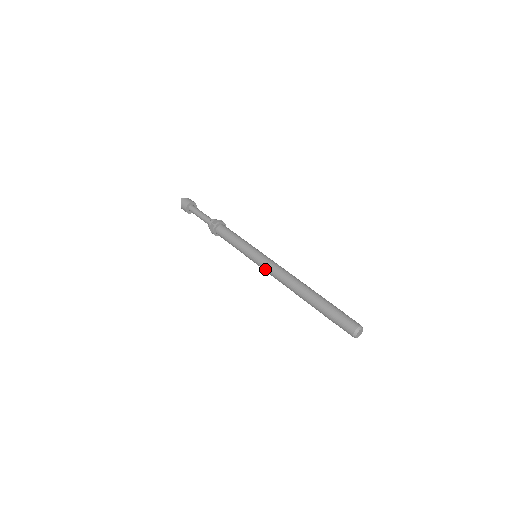
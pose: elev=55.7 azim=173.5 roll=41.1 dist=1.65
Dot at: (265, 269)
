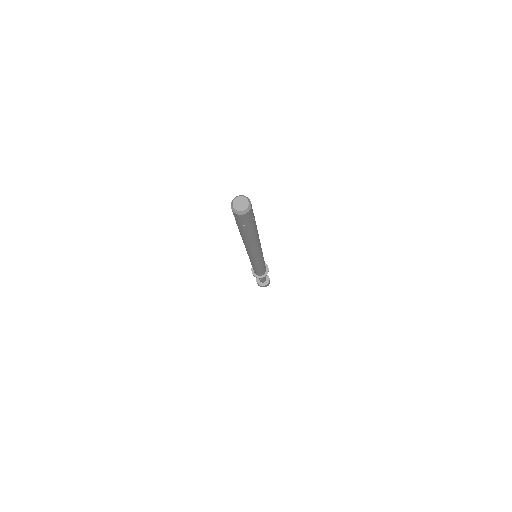
Dot at: occluded
